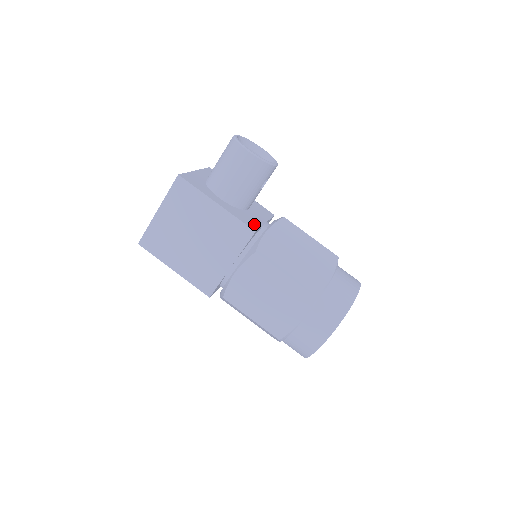
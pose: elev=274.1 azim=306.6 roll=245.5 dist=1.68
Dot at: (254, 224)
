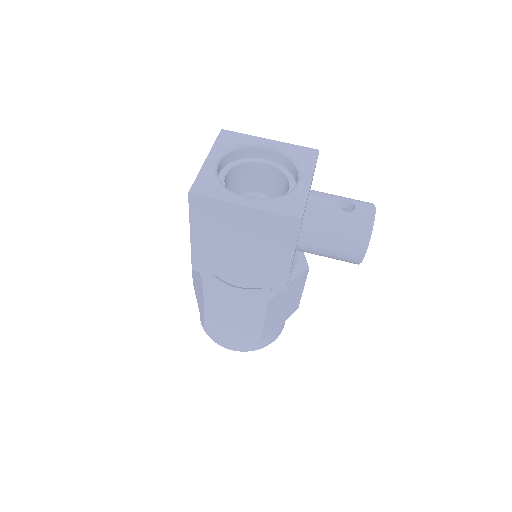
Dot at: occluded
